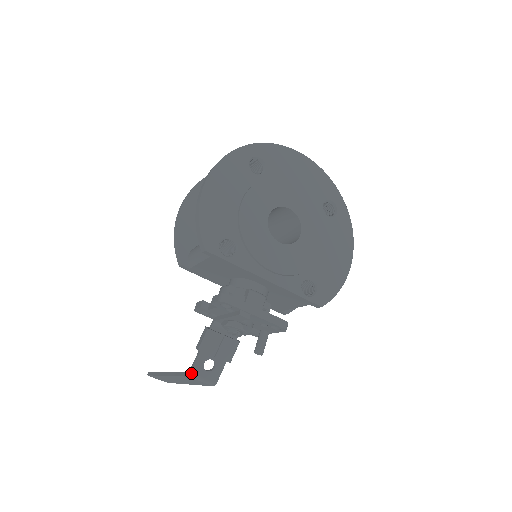
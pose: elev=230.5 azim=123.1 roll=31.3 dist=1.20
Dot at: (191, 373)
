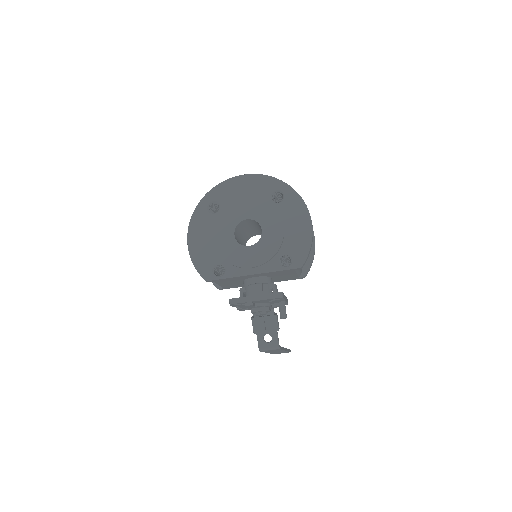
Dot at: (259, 348)
